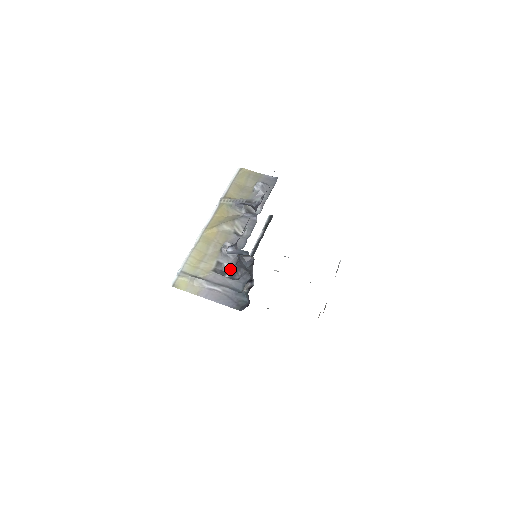
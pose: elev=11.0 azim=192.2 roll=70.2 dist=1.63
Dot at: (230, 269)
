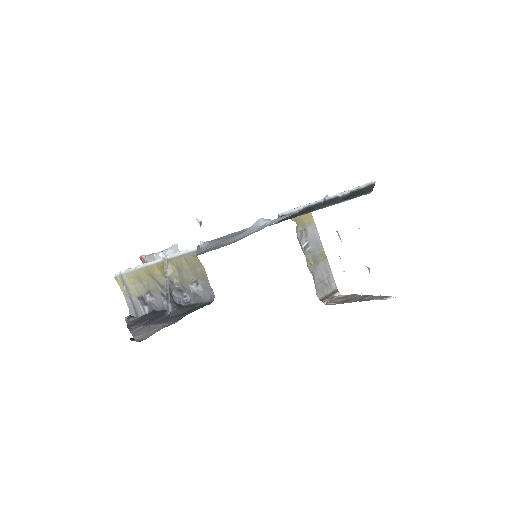
Dot at: occluded
